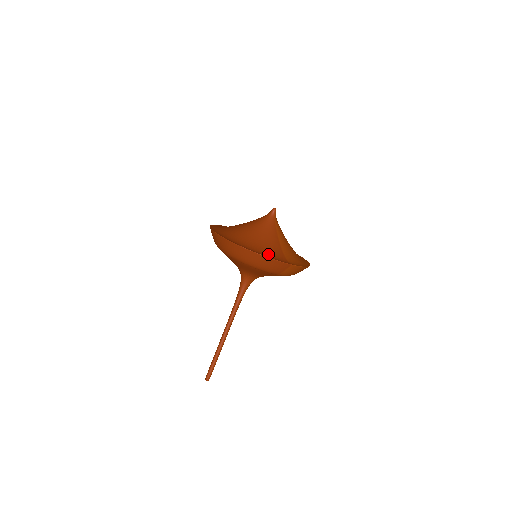
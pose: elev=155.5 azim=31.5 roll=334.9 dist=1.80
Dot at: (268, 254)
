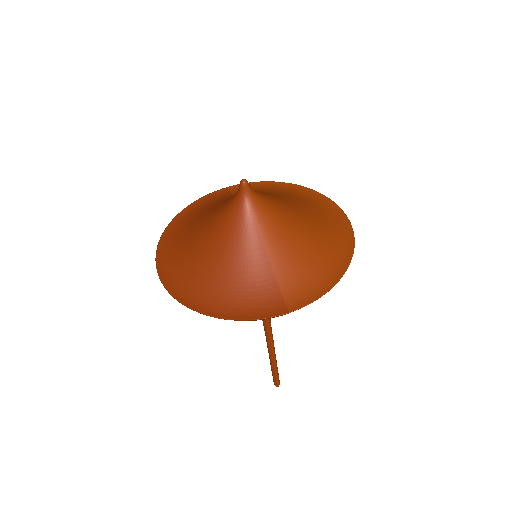
Dot at: (240, 304)
